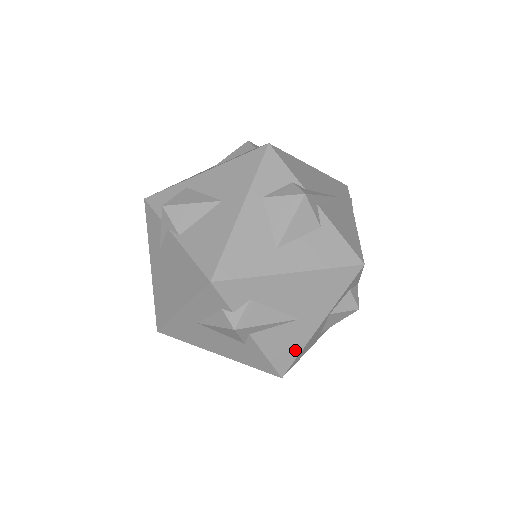
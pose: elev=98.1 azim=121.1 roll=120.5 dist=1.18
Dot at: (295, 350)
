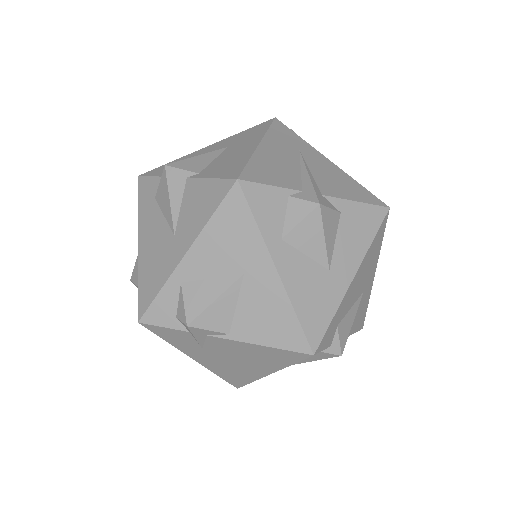
Dot at: (365, 307)
